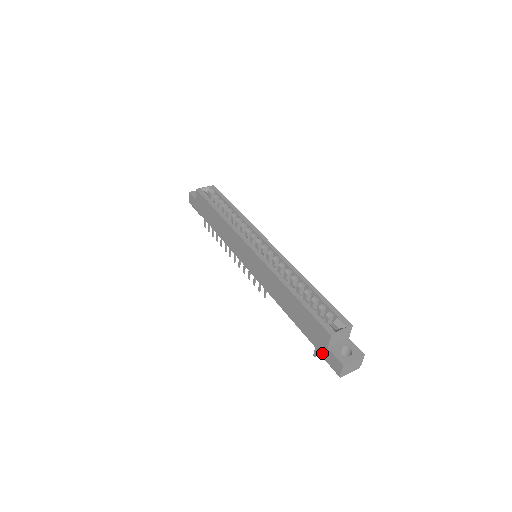
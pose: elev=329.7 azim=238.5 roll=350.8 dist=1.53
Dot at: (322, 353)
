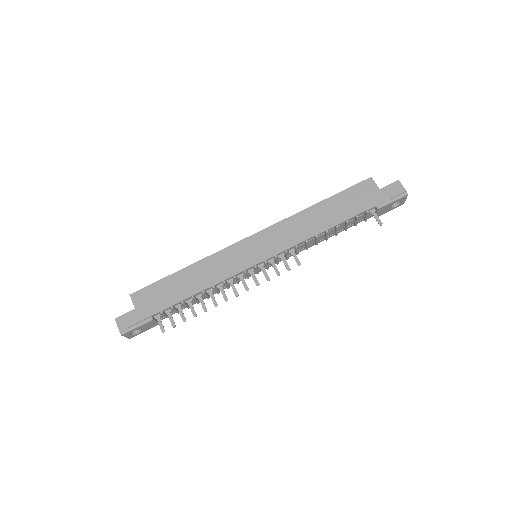
Dot at: (382, 200)
